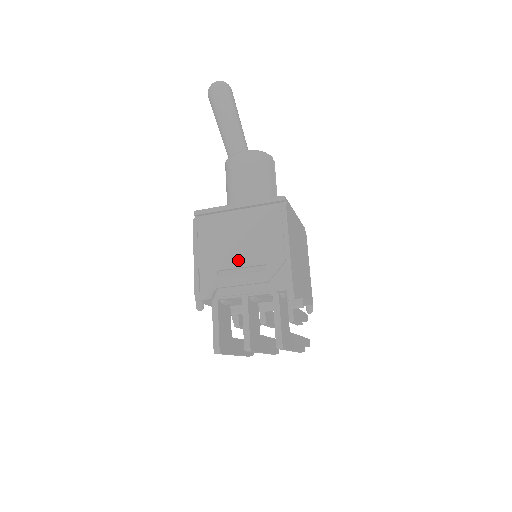
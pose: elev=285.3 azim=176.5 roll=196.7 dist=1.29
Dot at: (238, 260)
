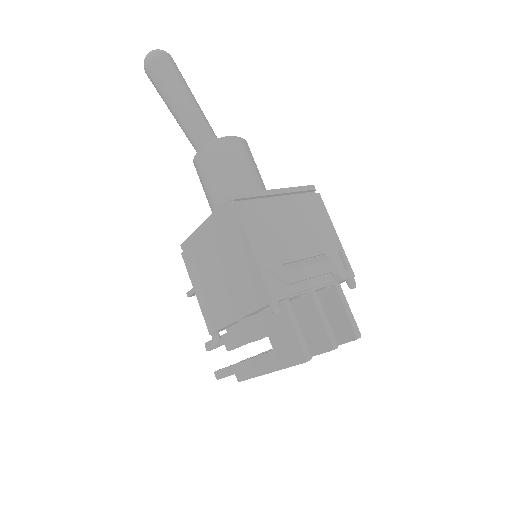
Dot at: (300, 250)
